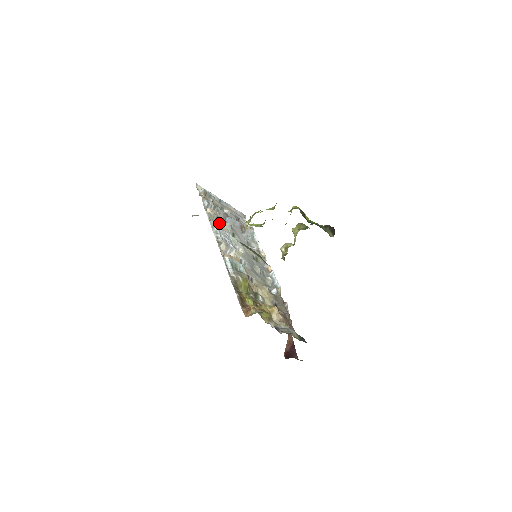
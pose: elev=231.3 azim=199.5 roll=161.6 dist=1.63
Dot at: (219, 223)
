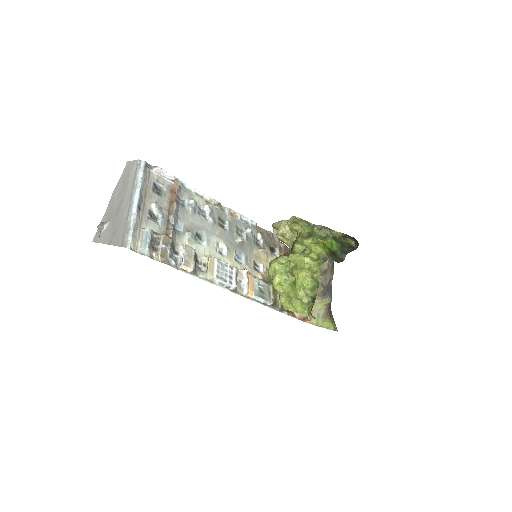
Dot at: (196, 258)
